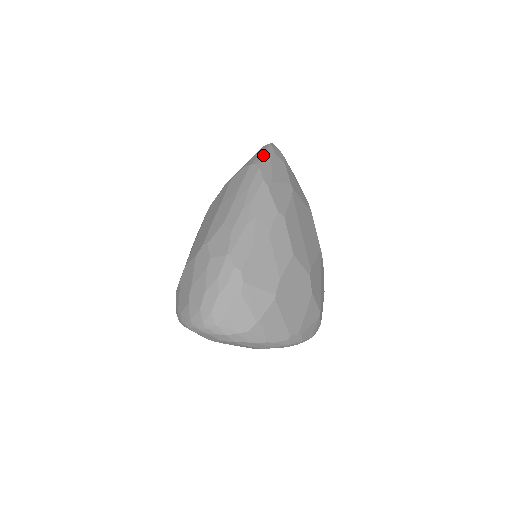
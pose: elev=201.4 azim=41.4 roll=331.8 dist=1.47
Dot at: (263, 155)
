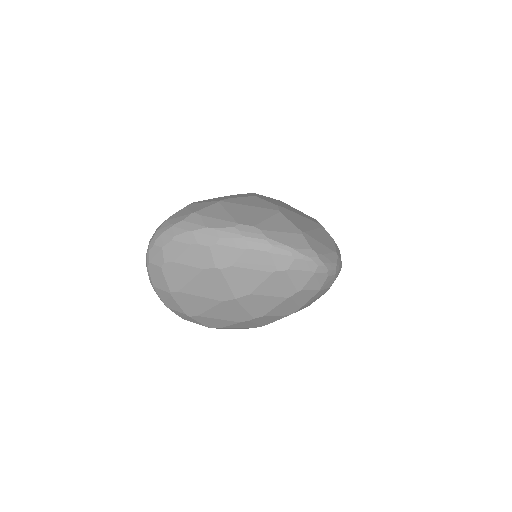
Dot at: occluded
